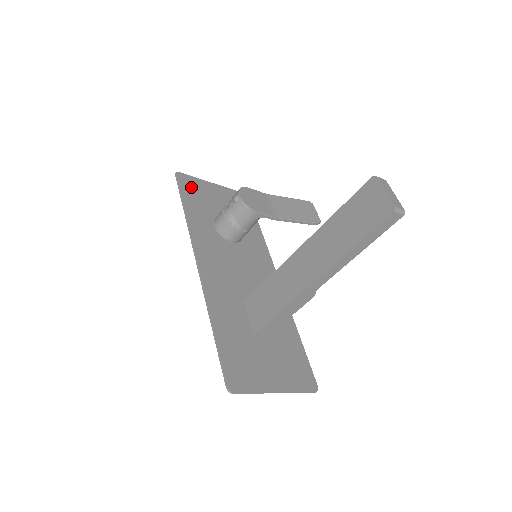
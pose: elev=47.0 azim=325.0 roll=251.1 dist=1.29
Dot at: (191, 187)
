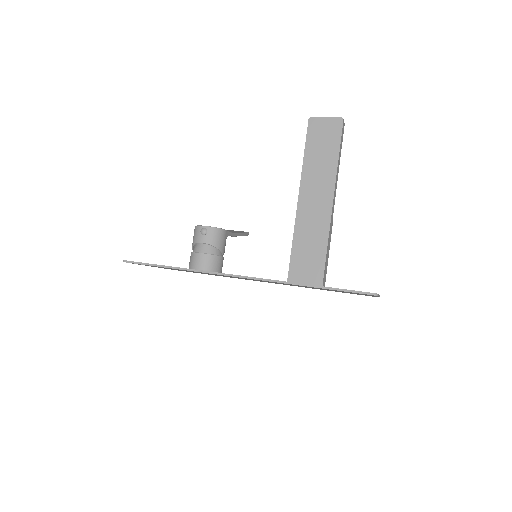
Dot at: occluded
